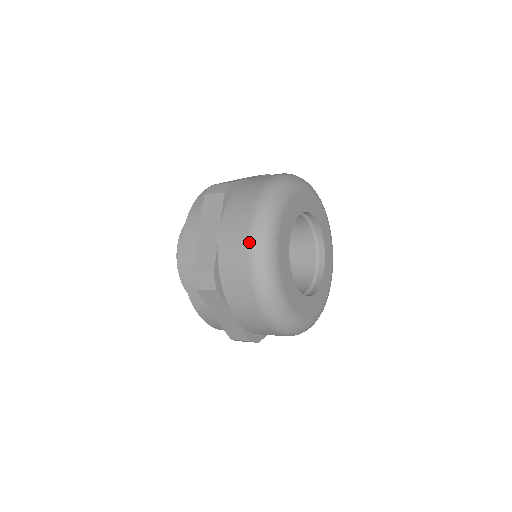
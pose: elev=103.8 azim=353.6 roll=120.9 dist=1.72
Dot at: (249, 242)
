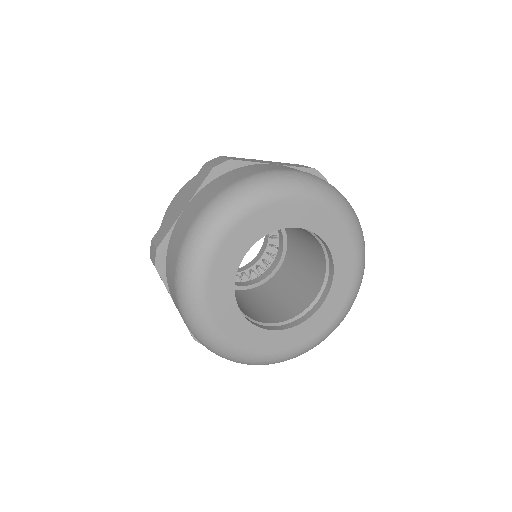
Dot at: occluded
